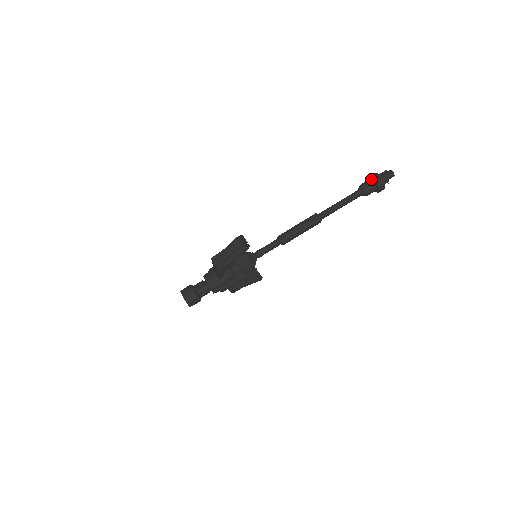
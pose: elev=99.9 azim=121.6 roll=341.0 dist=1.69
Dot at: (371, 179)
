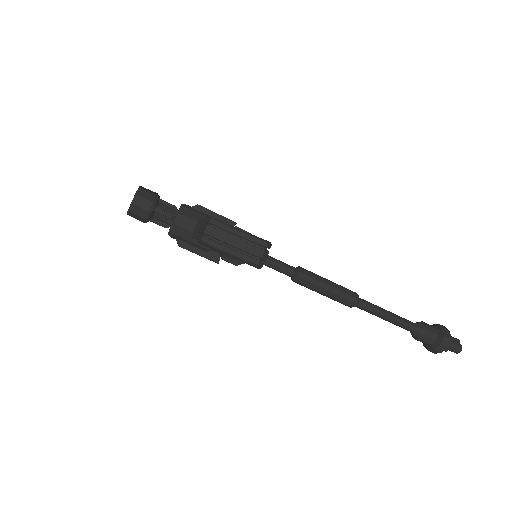
Dot at: (440, 335)
